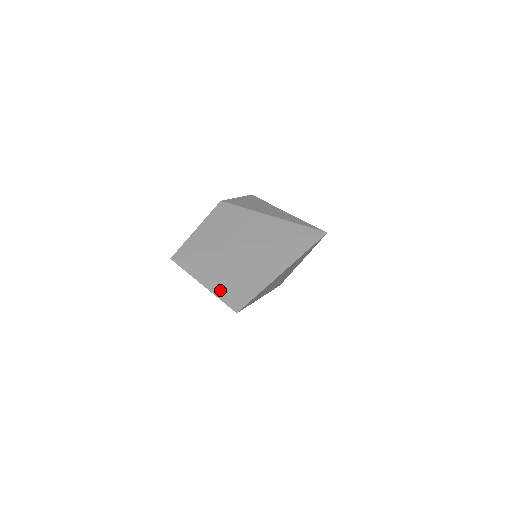
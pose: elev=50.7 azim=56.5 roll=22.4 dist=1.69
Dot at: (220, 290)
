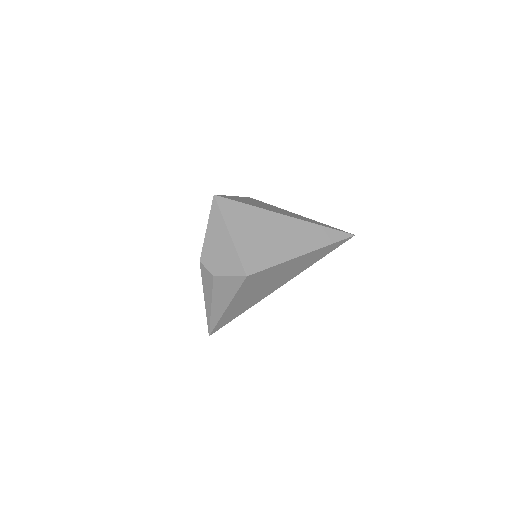
Dot at: (244, 245)
